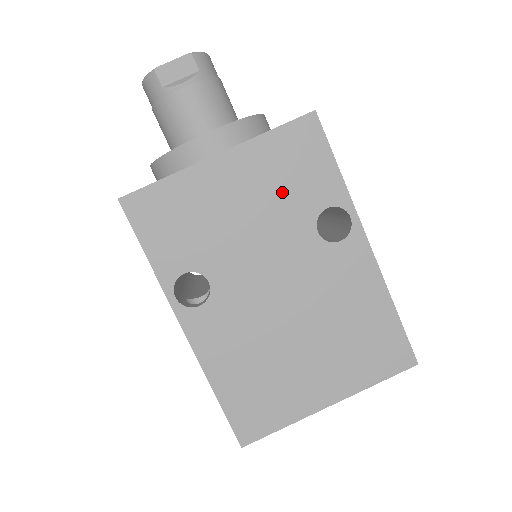
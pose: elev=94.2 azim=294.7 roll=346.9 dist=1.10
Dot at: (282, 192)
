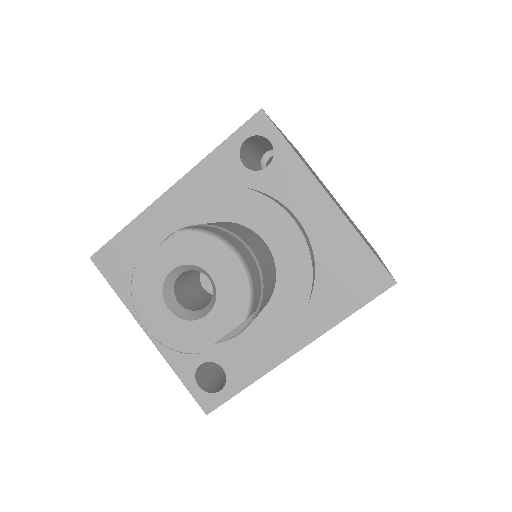
Dot at: occluded
